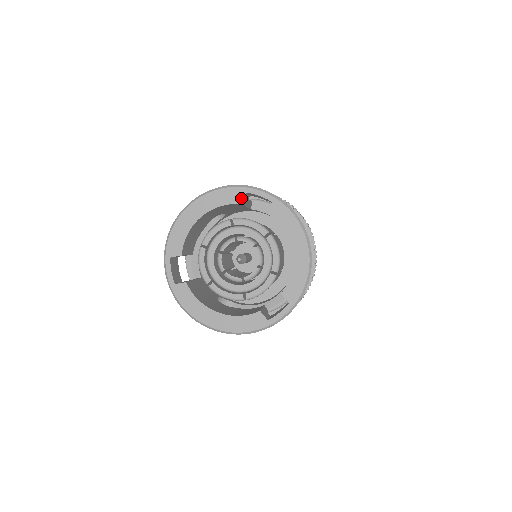
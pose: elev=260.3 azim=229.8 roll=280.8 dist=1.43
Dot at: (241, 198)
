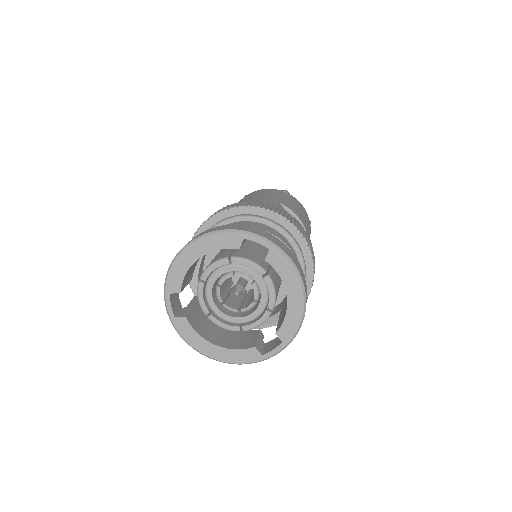
Dot at: (239, 243)
